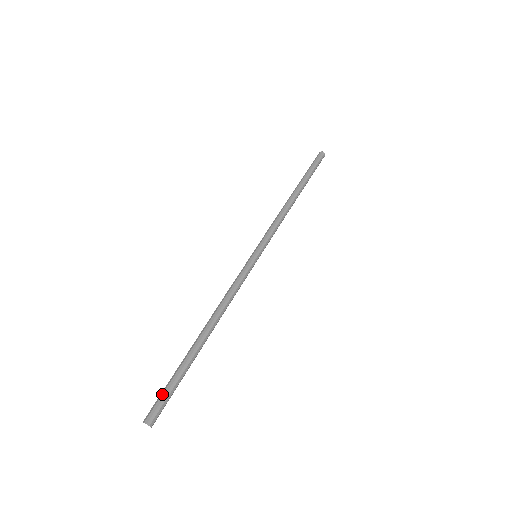
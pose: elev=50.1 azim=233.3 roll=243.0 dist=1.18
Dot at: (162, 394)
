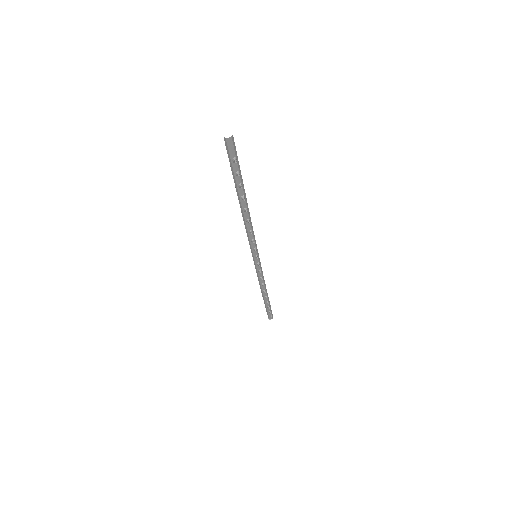
Dot at: occluded
